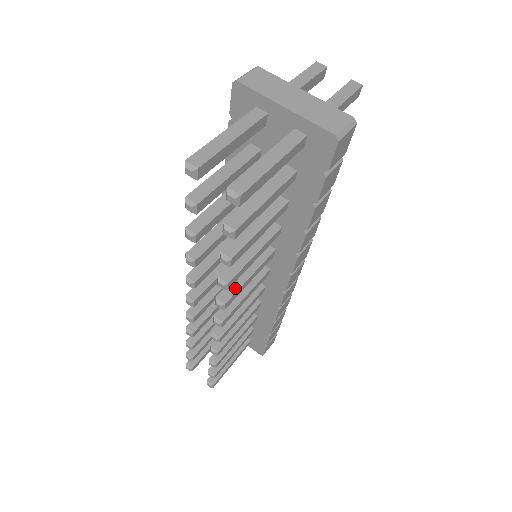
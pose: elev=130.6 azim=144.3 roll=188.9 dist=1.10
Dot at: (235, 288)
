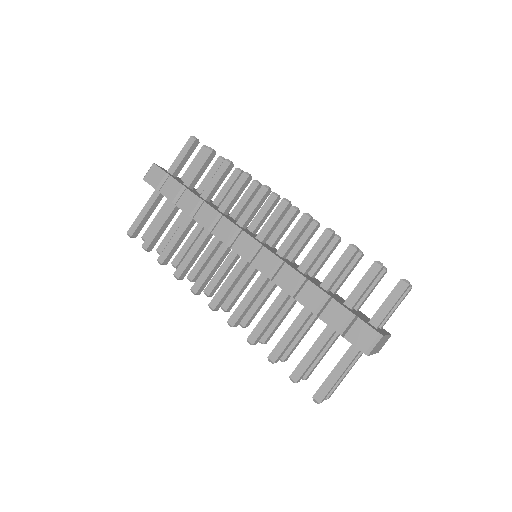
Dot at: occluded
